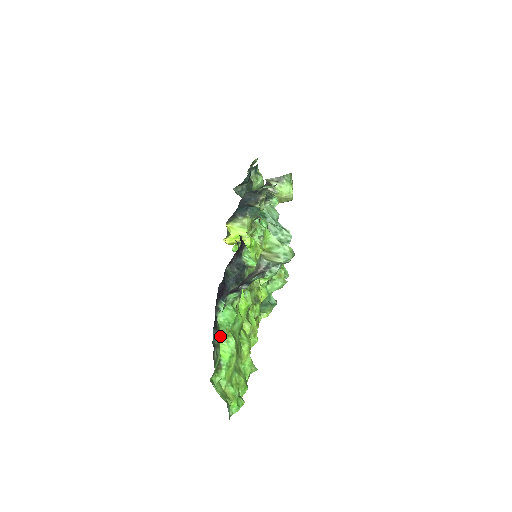
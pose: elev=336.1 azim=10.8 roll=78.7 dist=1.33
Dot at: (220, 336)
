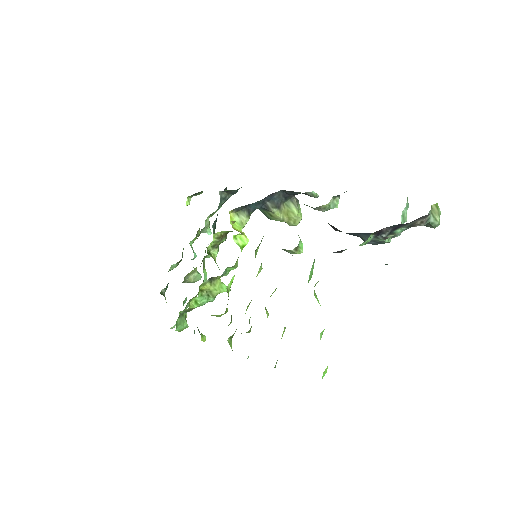
Dot at: (314, 286)
